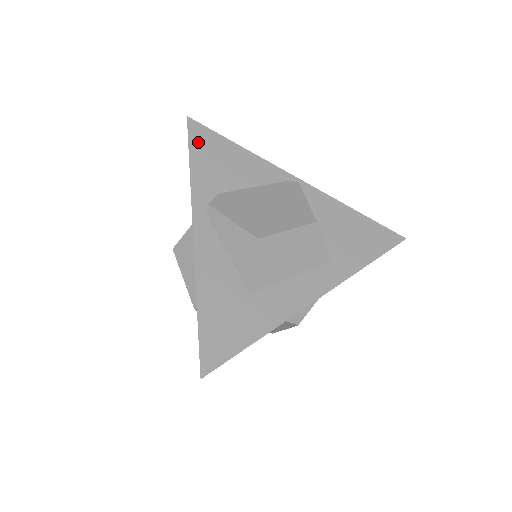
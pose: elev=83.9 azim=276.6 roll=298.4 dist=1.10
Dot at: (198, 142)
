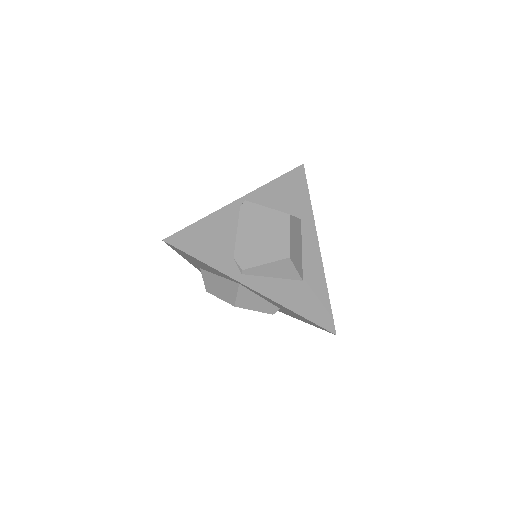
Dot at: (188, 246)
